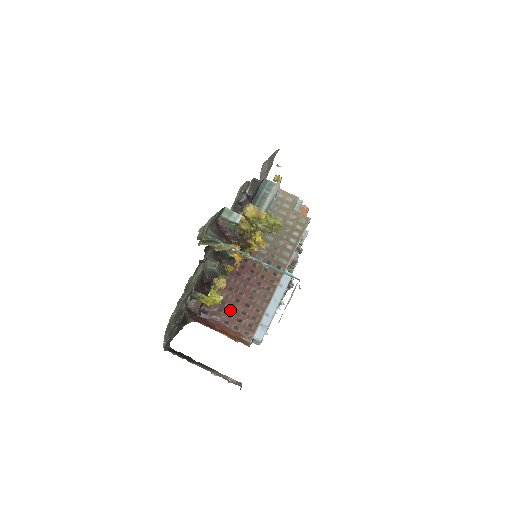
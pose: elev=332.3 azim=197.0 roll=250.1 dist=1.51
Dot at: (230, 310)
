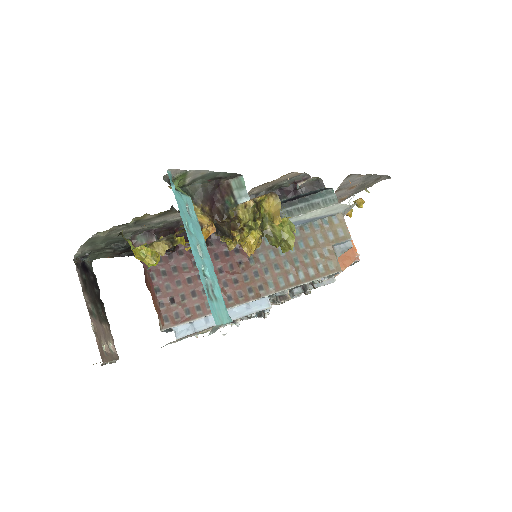
Dot at: (174, 282)
